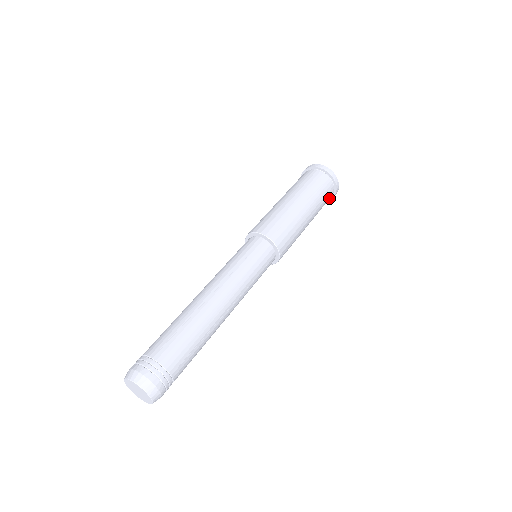
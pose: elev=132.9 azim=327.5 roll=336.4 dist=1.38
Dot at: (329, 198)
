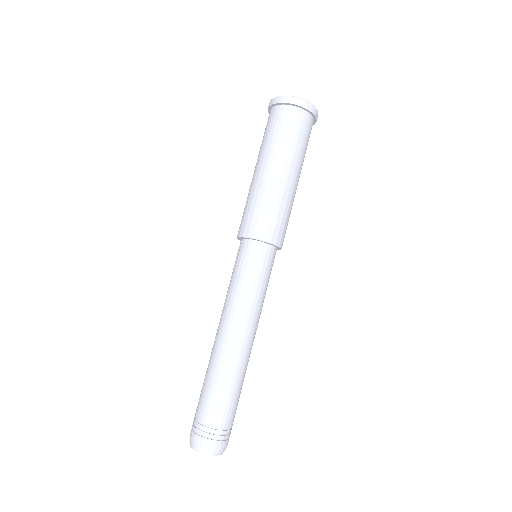
Dot at: occluded
